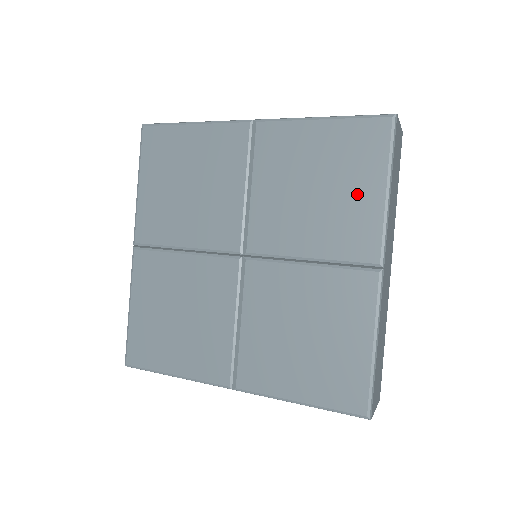
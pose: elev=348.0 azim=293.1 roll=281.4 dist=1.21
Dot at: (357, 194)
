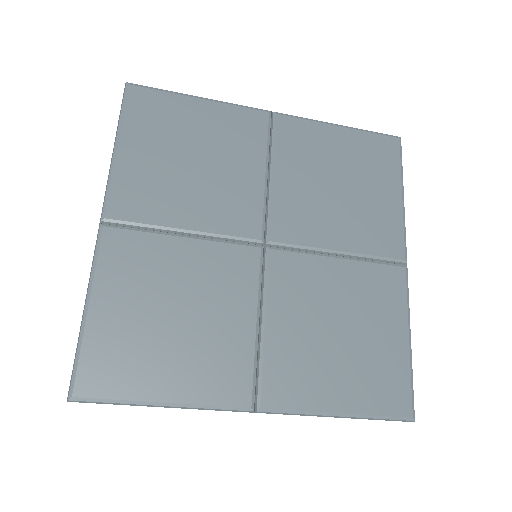
Dot at: (379, 195)
